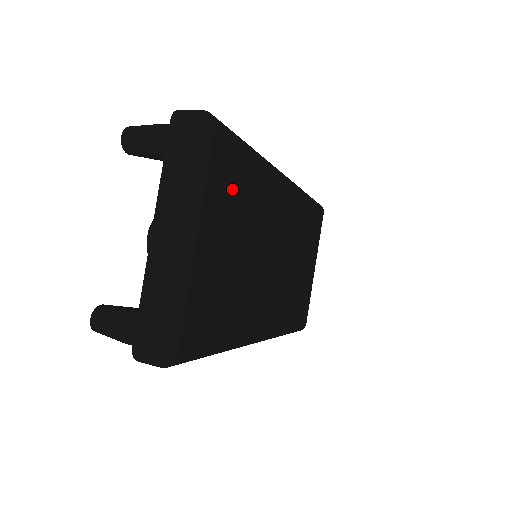
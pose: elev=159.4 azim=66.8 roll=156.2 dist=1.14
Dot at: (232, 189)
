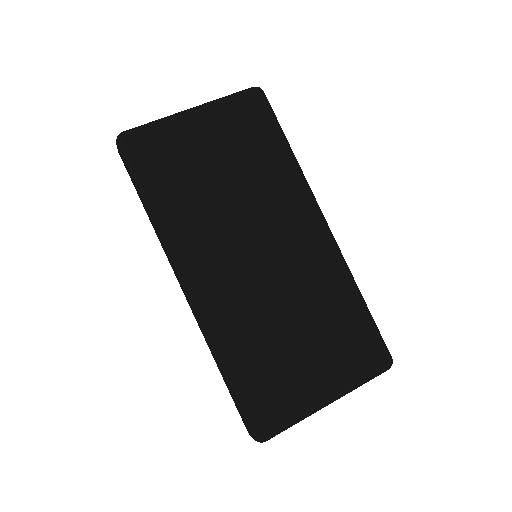
Dot at: (247, 133)
